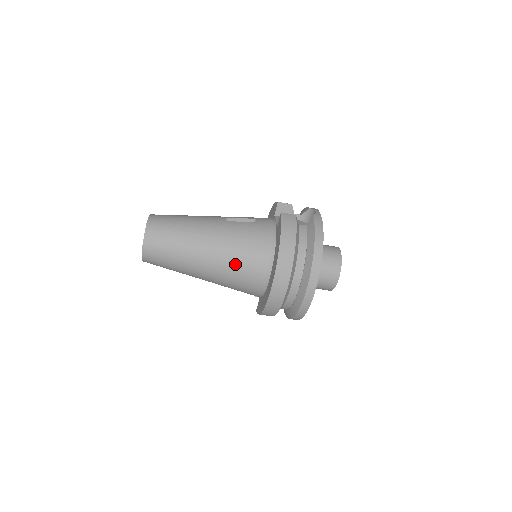
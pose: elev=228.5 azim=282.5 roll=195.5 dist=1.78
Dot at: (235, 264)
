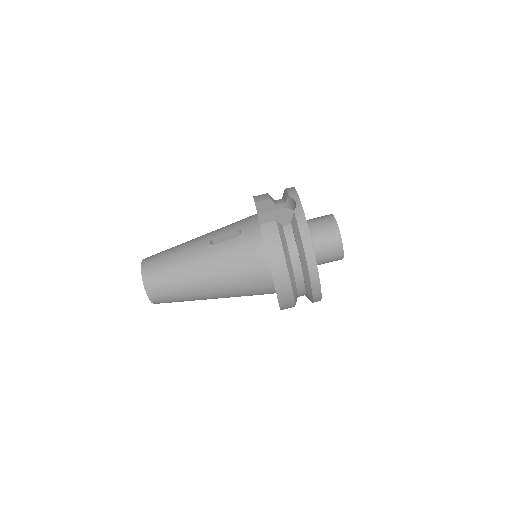
Dot at: (237, 286)
